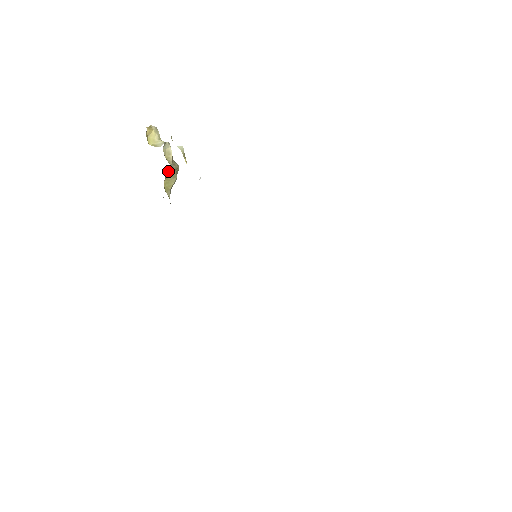
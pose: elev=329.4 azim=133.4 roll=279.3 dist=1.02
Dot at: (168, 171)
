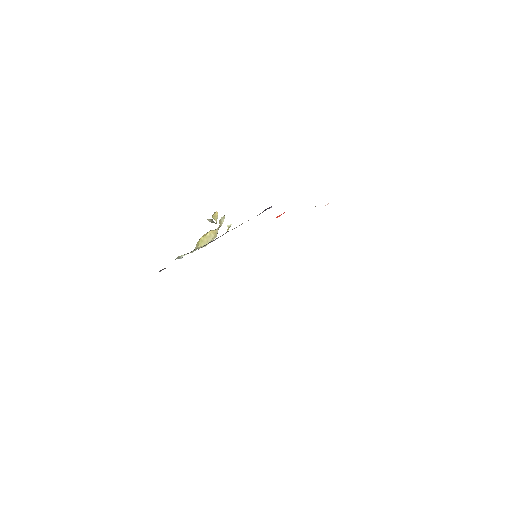
Dot at: (211, 232)
